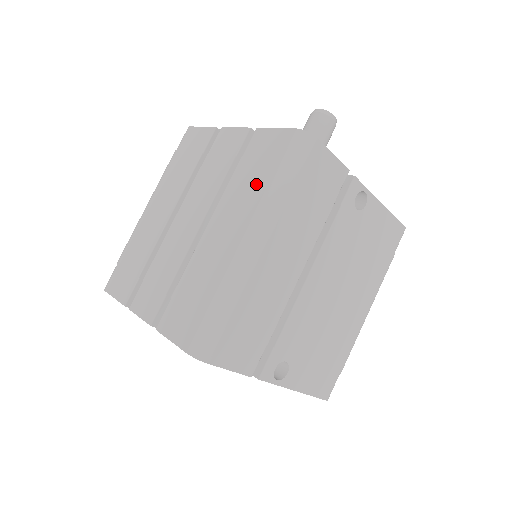
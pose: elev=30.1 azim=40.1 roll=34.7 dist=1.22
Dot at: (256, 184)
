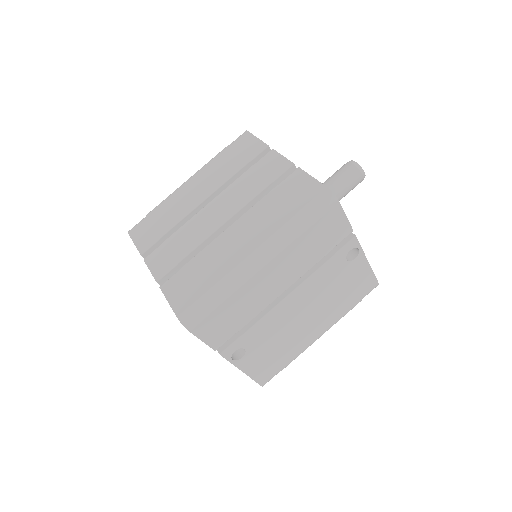
Dot at: (279, 215)
